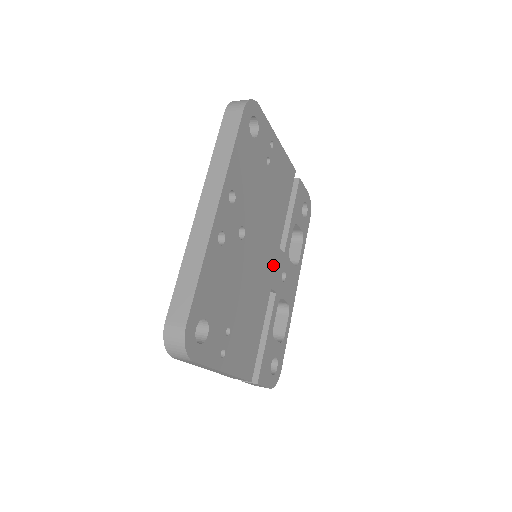
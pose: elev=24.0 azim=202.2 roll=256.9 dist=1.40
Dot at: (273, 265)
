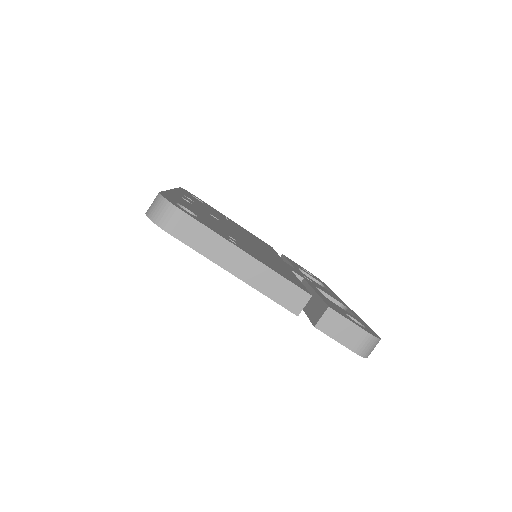
Dot at: (282, 262)
